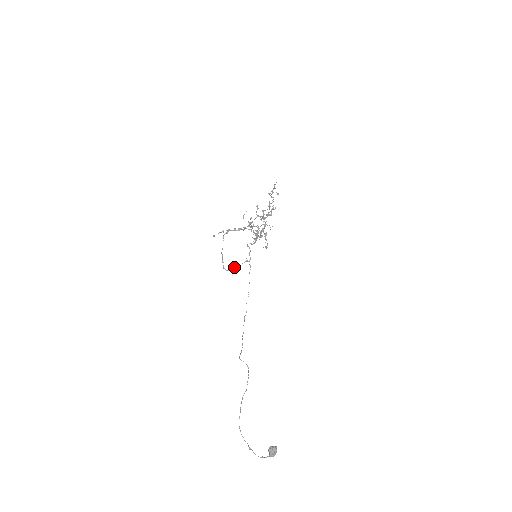
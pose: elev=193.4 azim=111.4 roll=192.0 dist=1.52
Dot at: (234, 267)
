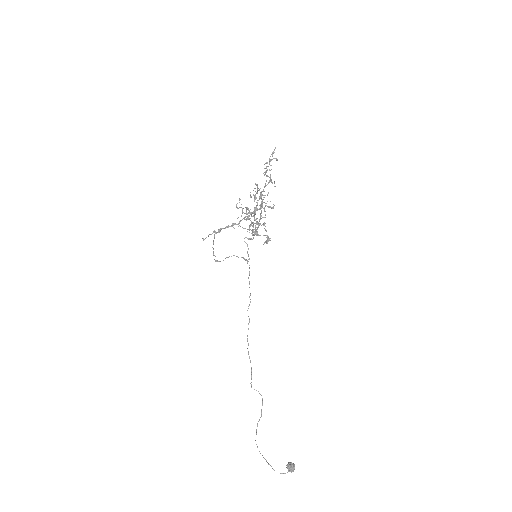
Dot at: occluded
